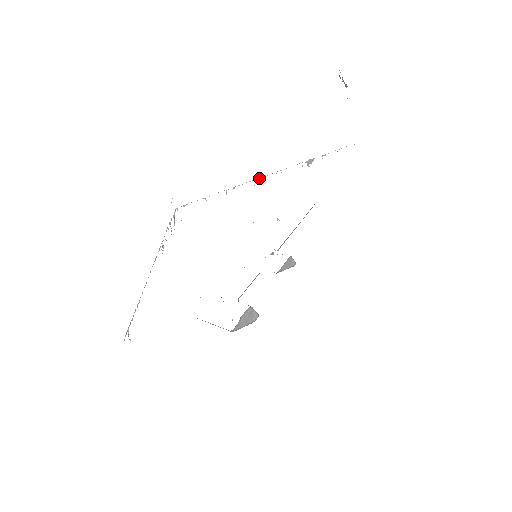
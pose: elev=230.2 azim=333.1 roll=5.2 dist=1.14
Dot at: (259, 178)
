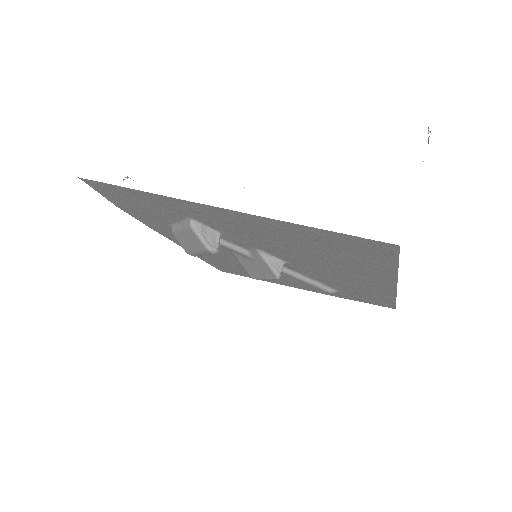
Dot at: occluded
